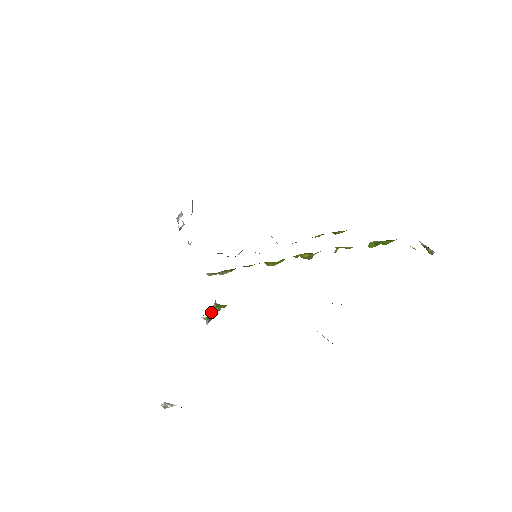
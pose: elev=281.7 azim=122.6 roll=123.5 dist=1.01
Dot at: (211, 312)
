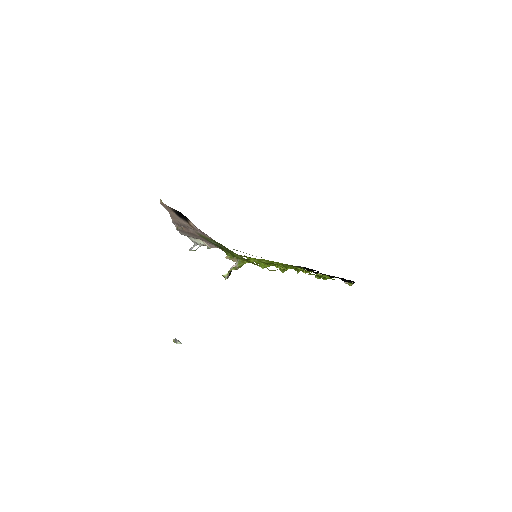
Dot at: (232, 269)
